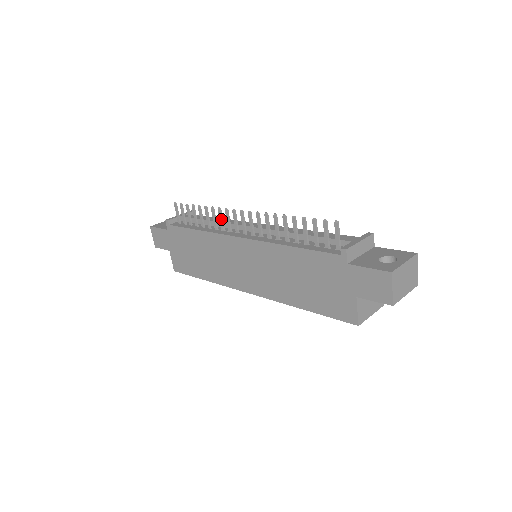
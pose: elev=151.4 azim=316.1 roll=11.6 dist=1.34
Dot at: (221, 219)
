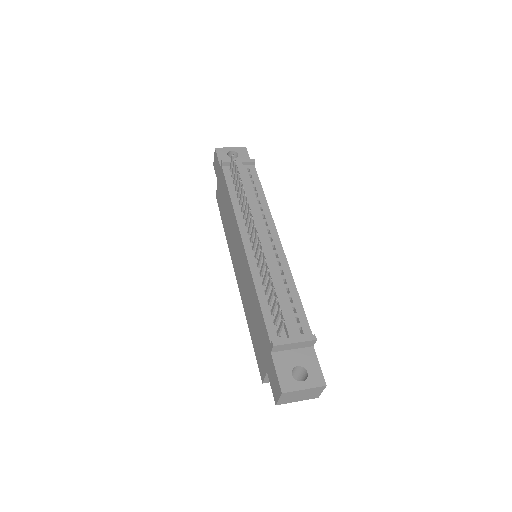
Dot at: (245, 210)
